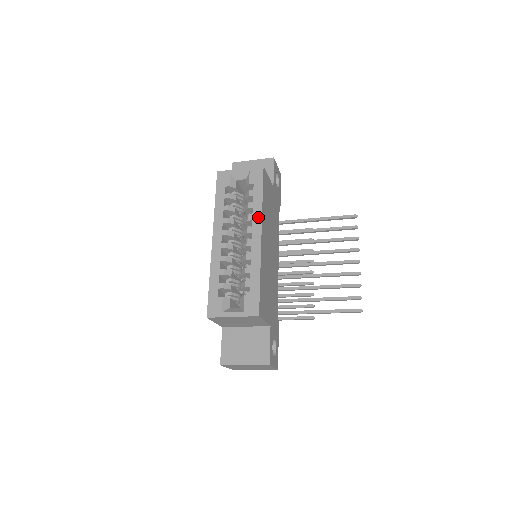
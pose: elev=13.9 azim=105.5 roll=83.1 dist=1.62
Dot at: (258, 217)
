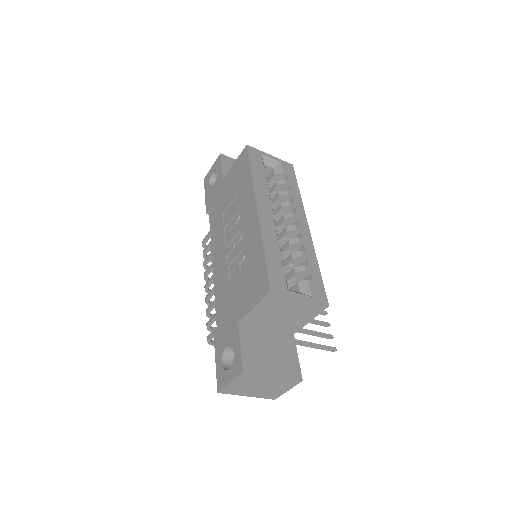
Dot at: (301, 207)
